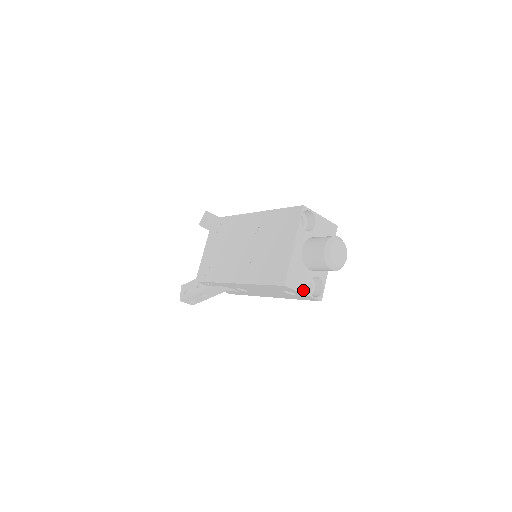
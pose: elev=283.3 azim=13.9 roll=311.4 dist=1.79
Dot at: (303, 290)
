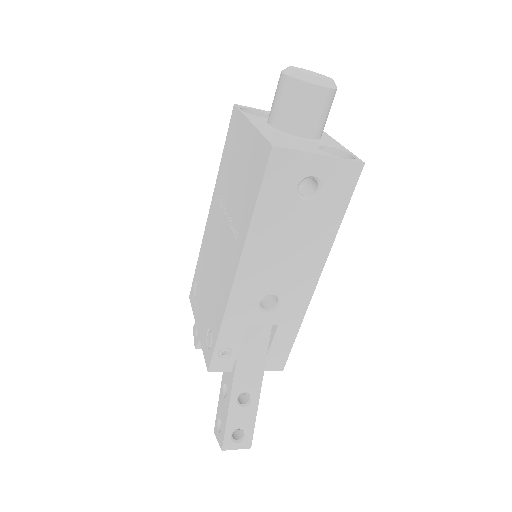
Dot at: (315, 152)
